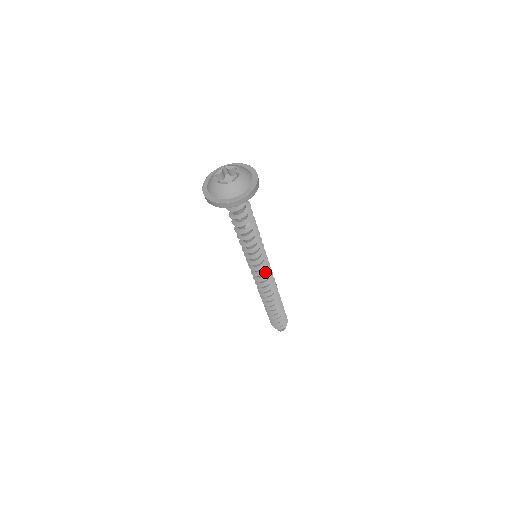
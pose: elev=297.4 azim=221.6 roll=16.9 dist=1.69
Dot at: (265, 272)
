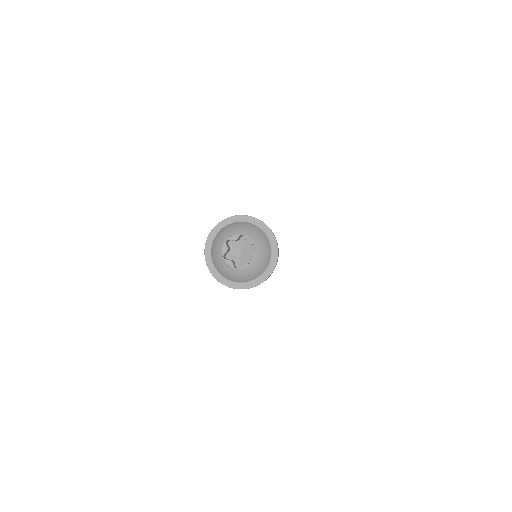
Dot at: occluded
